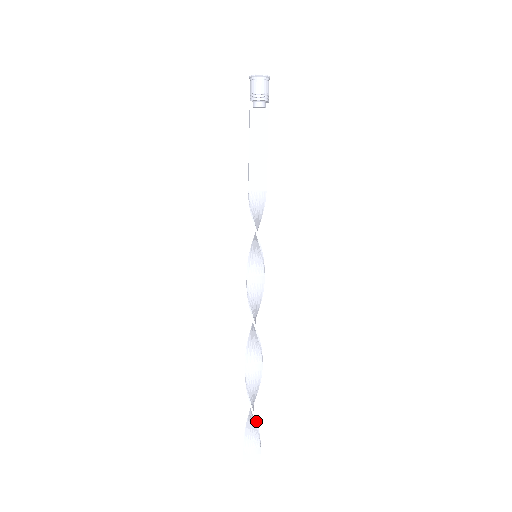
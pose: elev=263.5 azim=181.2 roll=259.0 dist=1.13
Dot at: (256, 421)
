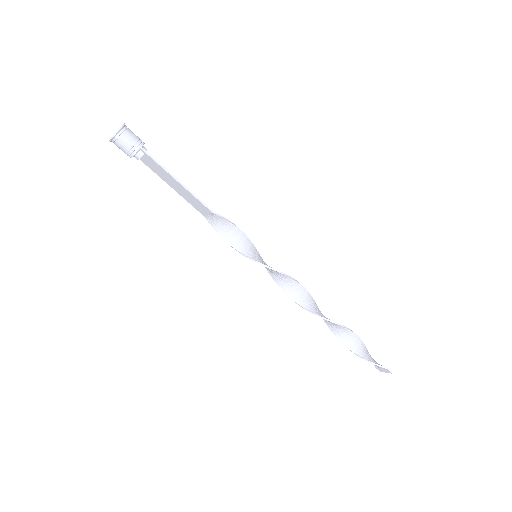
Dot at: (358, 355)
